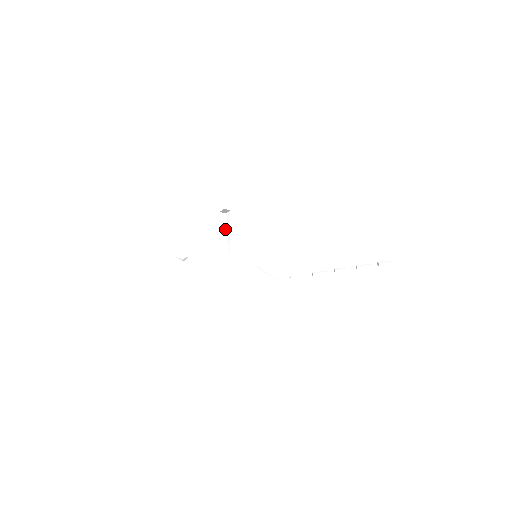
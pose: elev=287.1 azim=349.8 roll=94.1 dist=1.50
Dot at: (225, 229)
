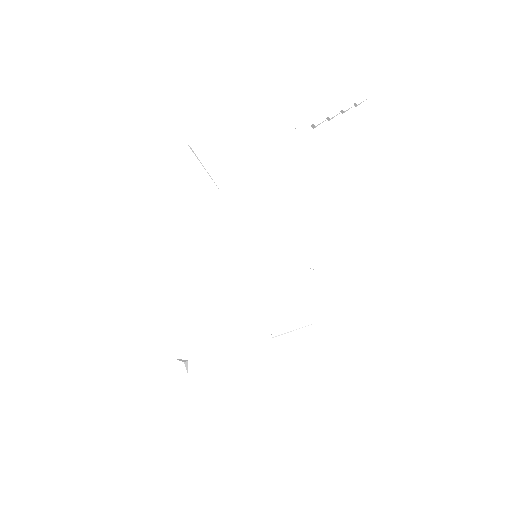
Dot at: (198, 166)
